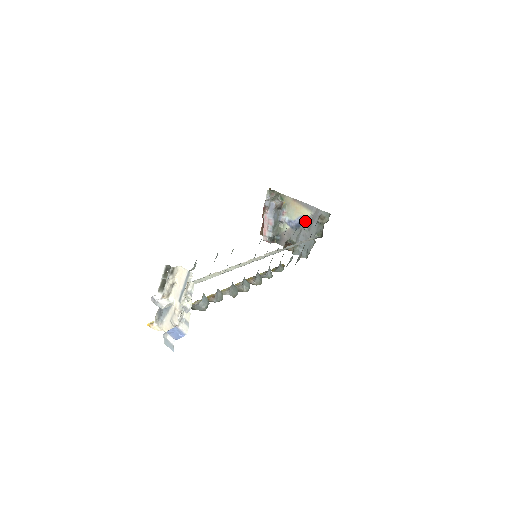
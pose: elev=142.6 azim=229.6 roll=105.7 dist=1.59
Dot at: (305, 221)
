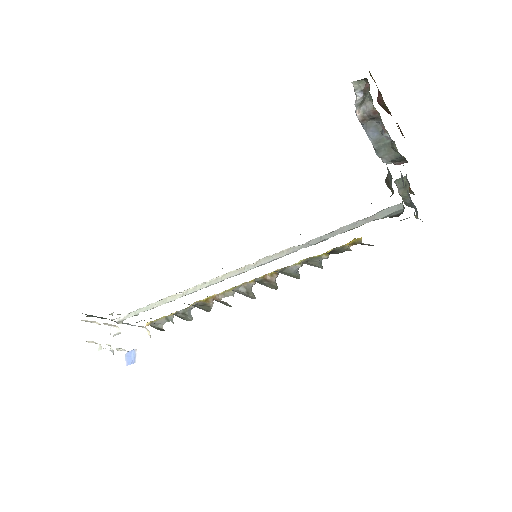
Dot at: occluded
